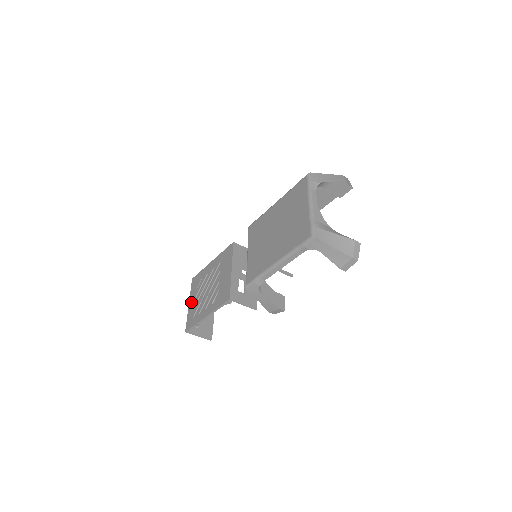
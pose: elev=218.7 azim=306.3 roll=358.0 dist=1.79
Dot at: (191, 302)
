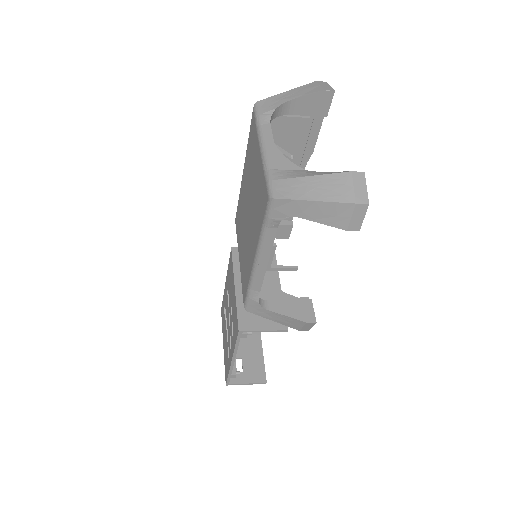
Dot at: (223, 342)
